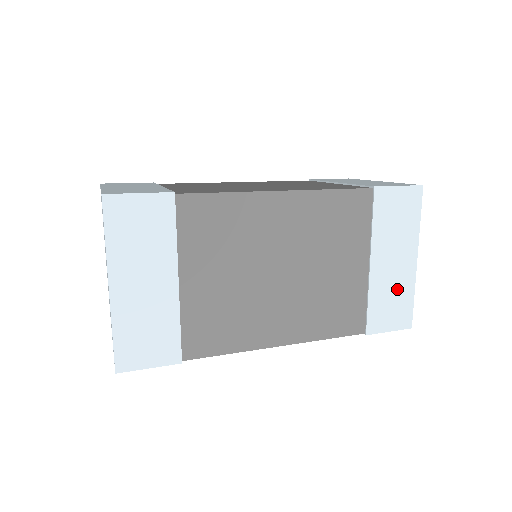
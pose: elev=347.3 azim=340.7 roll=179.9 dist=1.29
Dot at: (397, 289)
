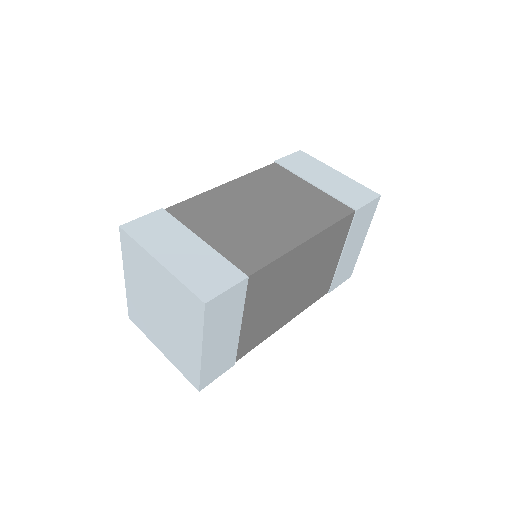
Dot at: (350, 261)
